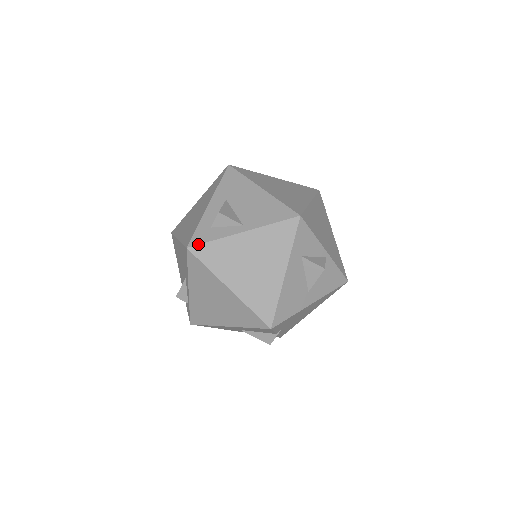
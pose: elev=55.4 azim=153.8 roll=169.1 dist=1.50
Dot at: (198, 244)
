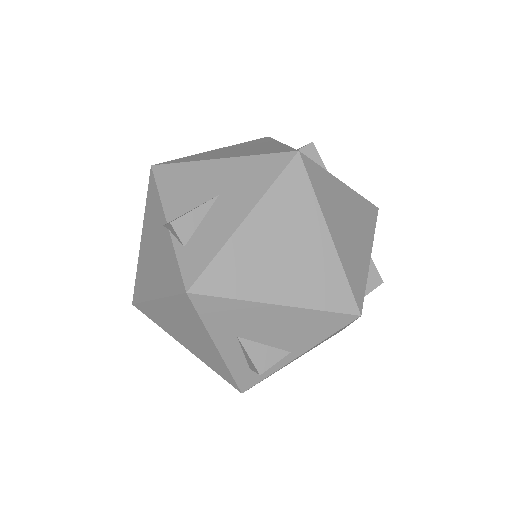
Dot at: occluded
